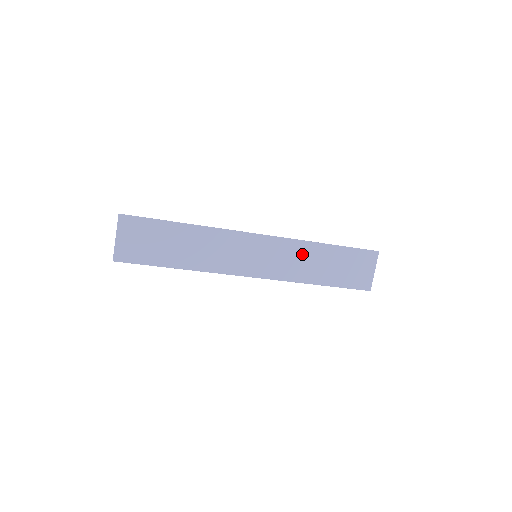
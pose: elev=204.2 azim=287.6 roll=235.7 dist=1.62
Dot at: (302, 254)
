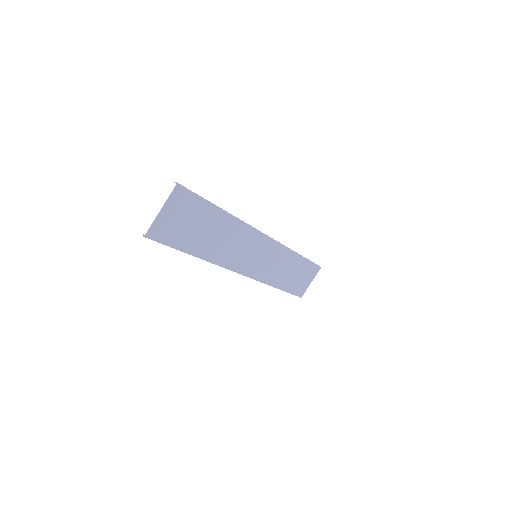
Dot at: (283, 260)
